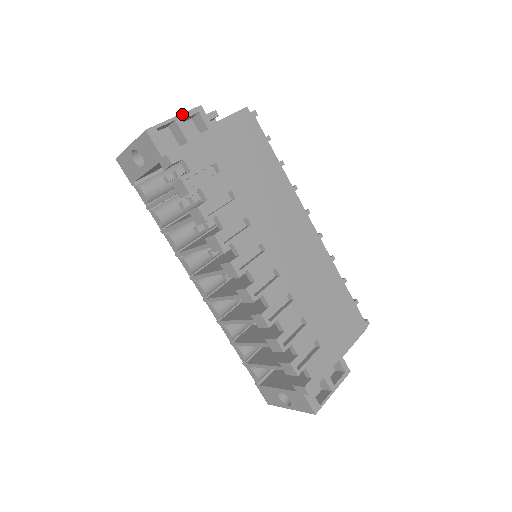
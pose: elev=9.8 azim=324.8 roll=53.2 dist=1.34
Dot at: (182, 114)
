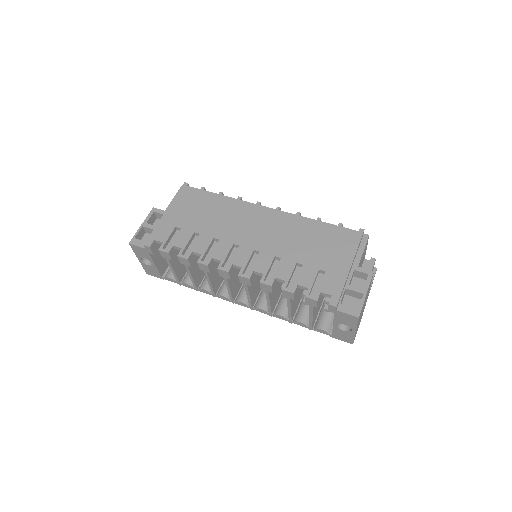
Dot at: (145, 220)
